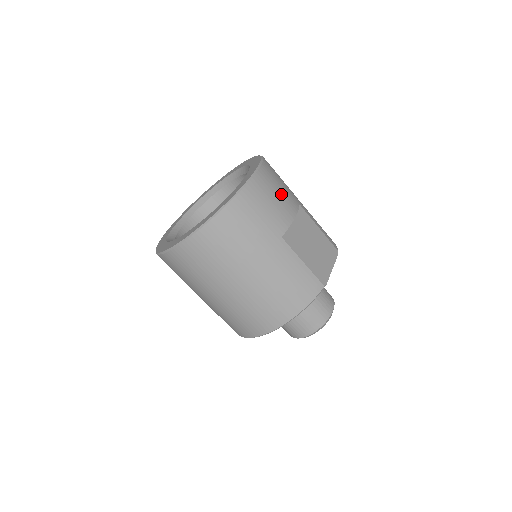
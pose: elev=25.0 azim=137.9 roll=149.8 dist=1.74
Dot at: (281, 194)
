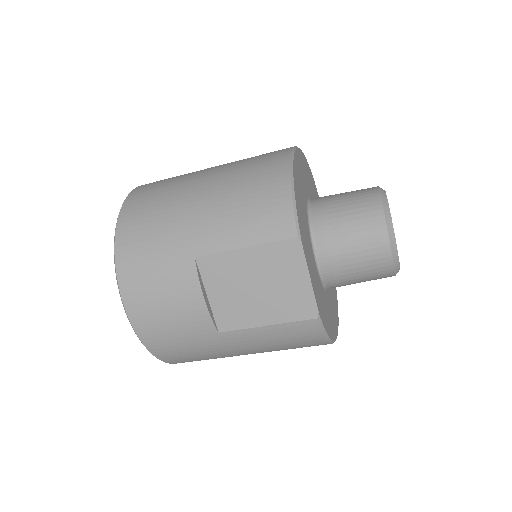
Dot at: (166, 293)
